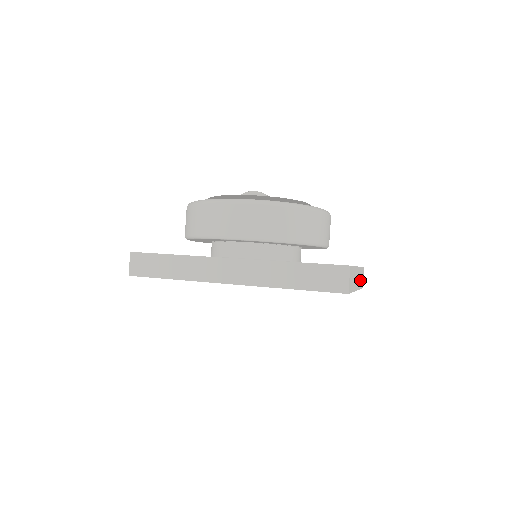
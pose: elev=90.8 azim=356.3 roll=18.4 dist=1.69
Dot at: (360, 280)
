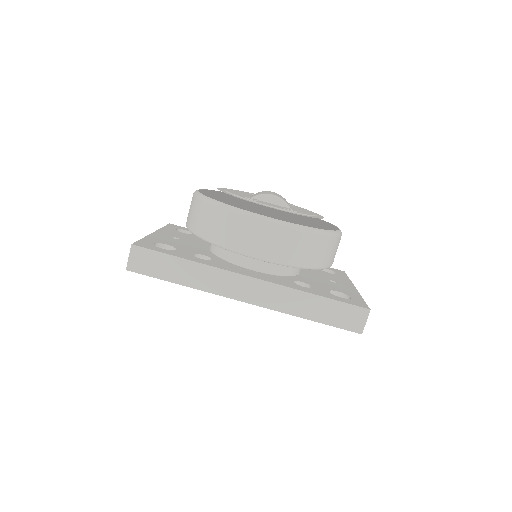
Dot at: occluded
